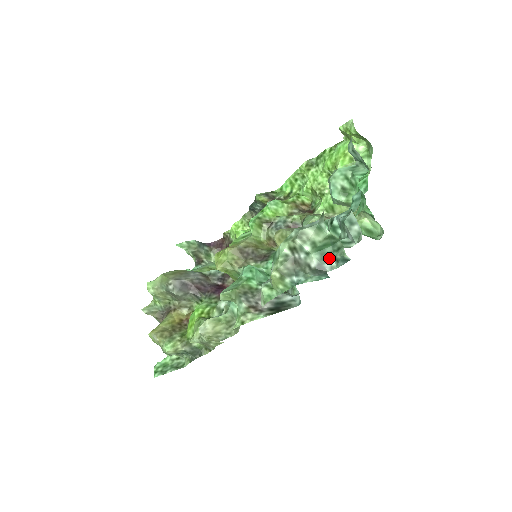
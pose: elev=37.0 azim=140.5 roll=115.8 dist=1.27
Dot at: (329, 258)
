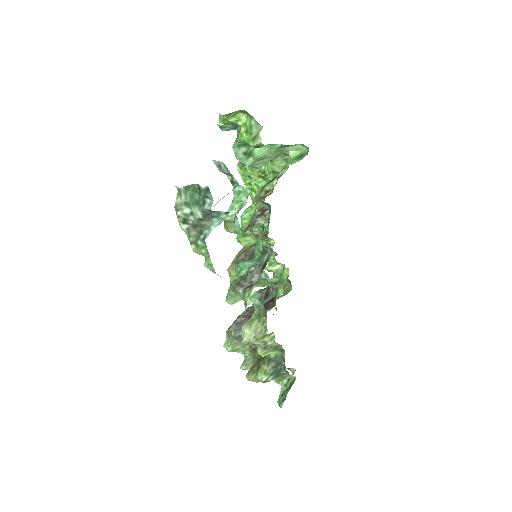
Dot at: (203, 201)
